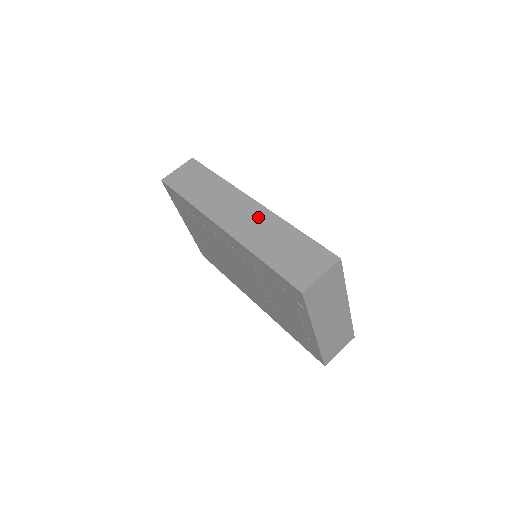
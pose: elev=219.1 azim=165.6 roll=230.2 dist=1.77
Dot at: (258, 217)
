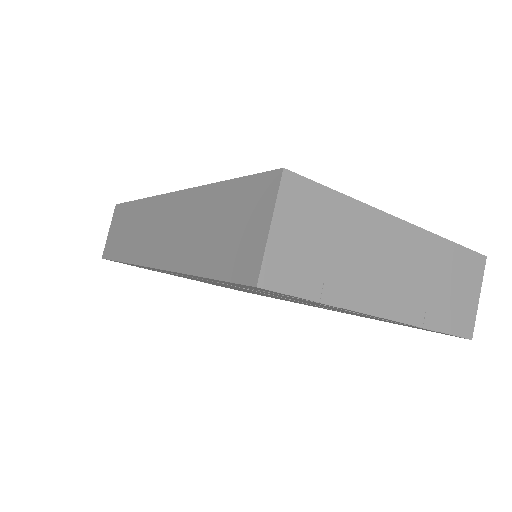
Dot at: (176, 213)
